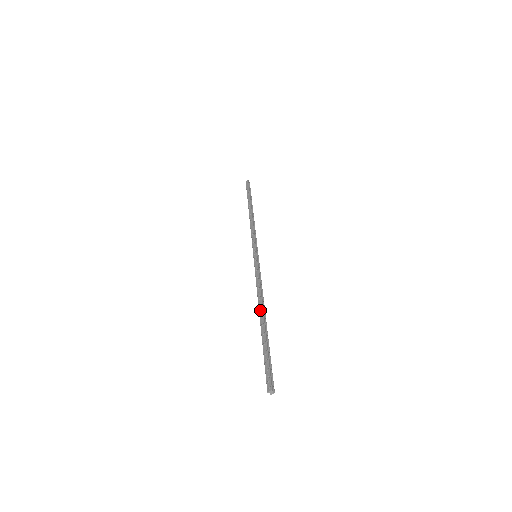
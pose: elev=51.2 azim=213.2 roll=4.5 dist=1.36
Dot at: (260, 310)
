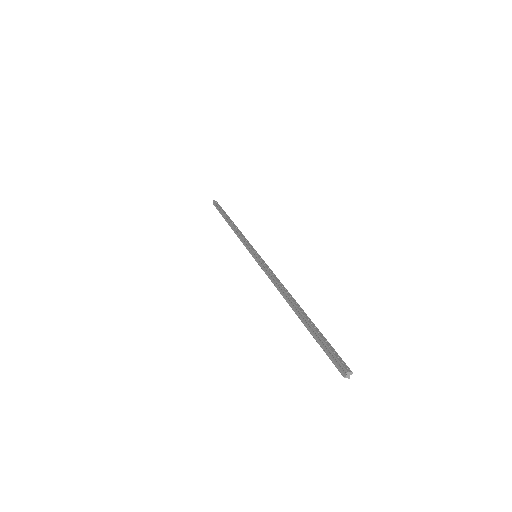
Dot at: (292, 297)
